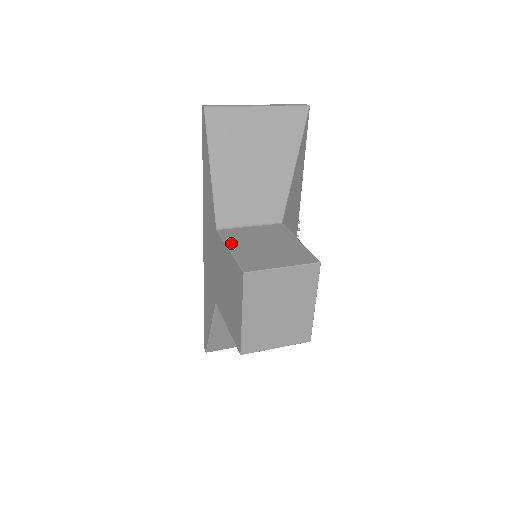
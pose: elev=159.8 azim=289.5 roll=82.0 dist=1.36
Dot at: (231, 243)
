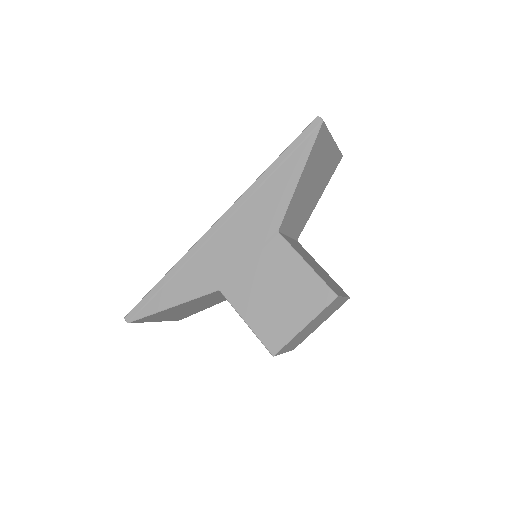
Dot at: (302, 255)
